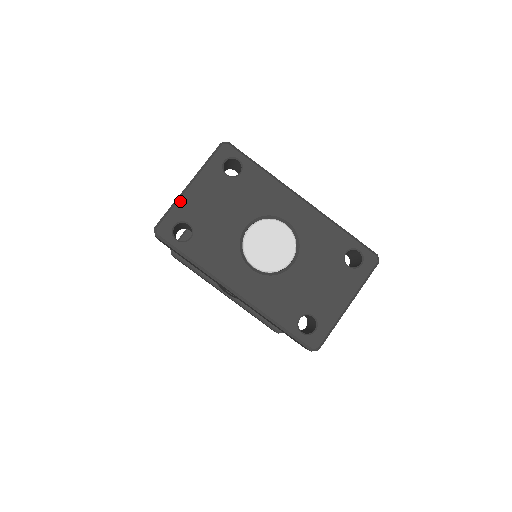
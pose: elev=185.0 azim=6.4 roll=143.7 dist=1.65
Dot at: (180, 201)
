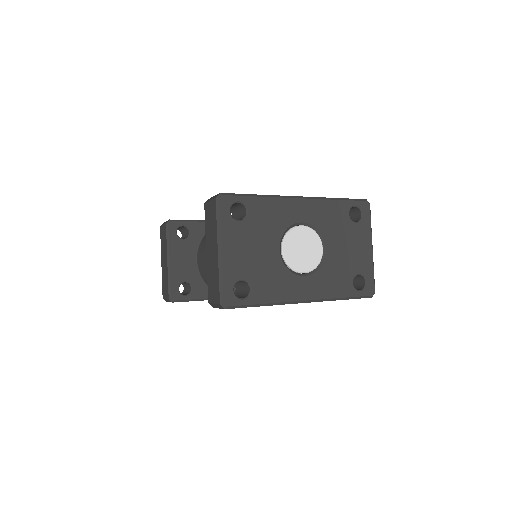
Dot at: (223, 268)
